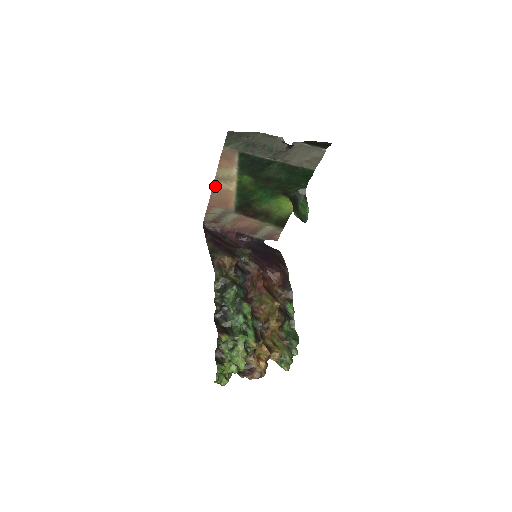
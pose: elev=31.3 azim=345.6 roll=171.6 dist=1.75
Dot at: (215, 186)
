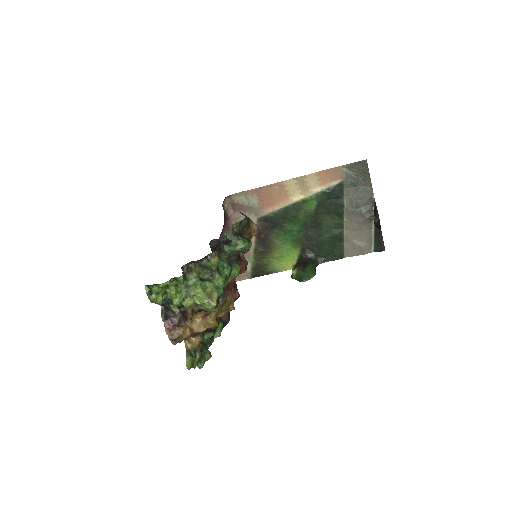
Dot at: (289, 182)
